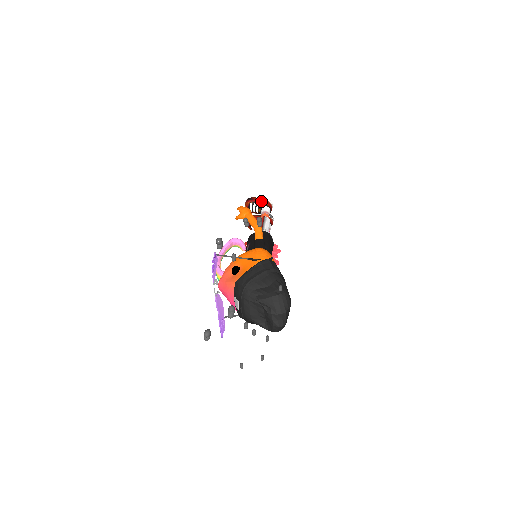
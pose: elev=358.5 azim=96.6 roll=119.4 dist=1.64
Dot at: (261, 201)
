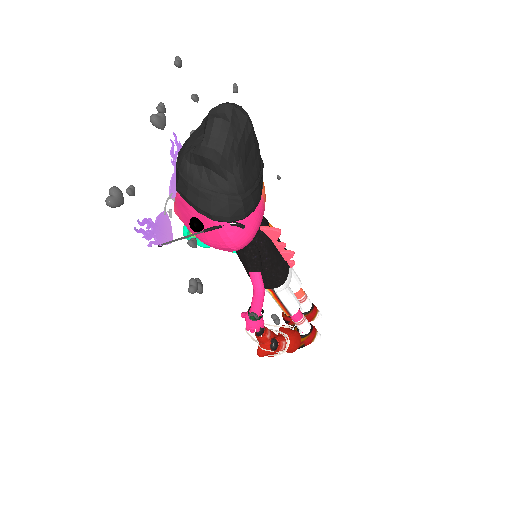
Dot at: occluded
